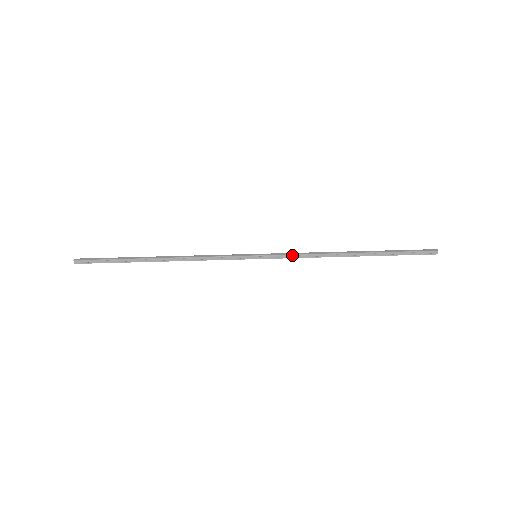
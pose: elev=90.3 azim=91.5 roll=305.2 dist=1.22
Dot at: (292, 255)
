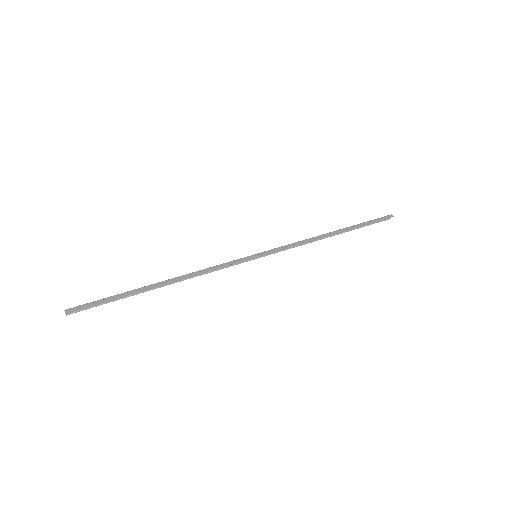
Dot at: (286, 246)
